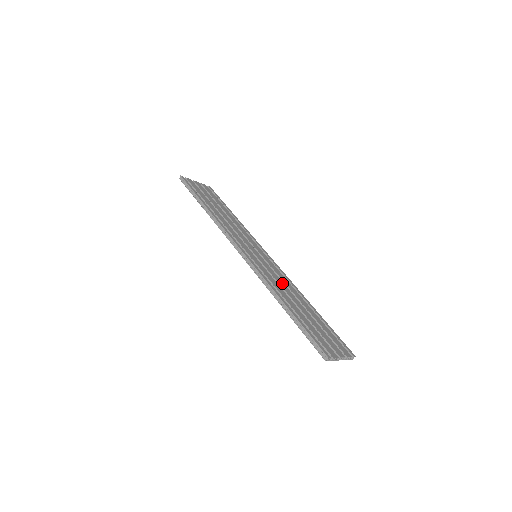
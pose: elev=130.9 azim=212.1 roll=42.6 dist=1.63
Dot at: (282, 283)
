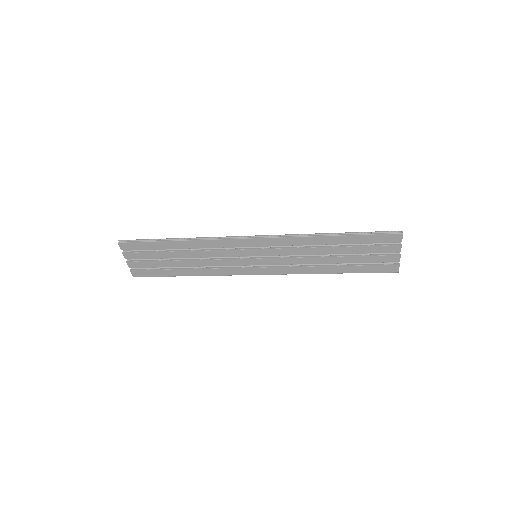
Dot at: (300, 255)
